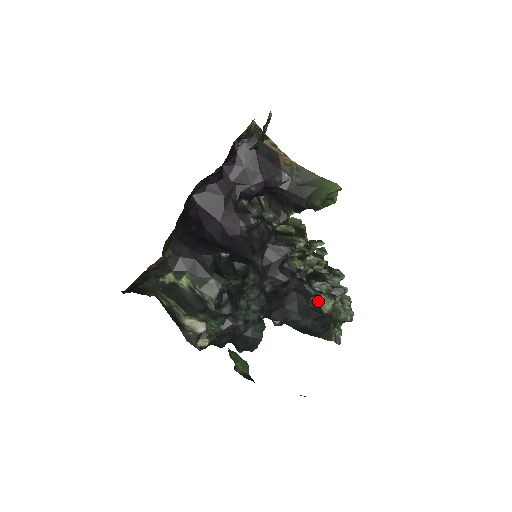
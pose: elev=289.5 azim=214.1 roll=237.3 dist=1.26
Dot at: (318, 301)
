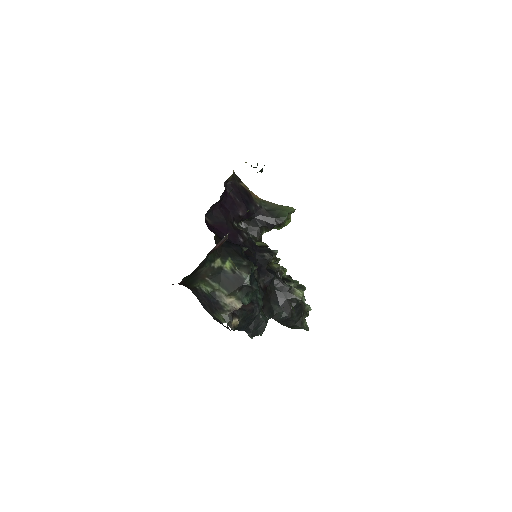
Dot at: (293, 293)
